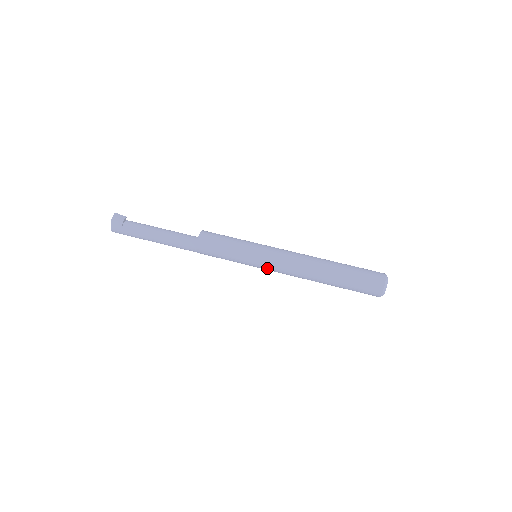
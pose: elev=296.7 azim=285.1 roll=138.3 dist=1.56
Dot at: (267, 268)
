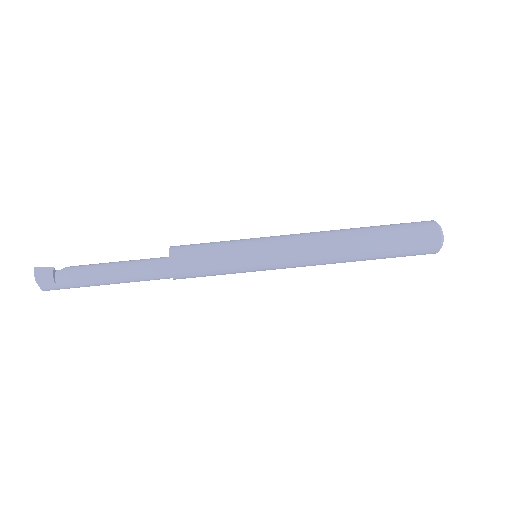
Dot at: occluded
